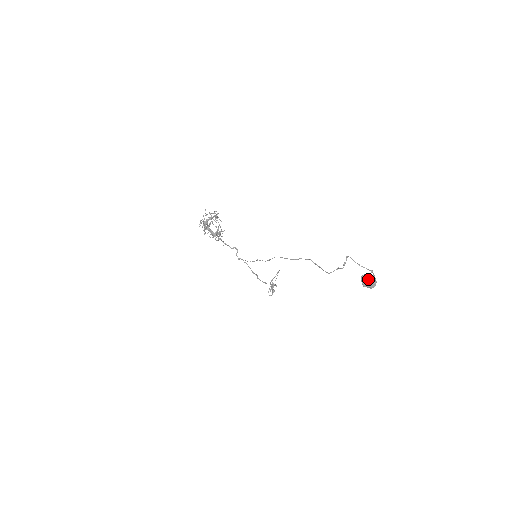
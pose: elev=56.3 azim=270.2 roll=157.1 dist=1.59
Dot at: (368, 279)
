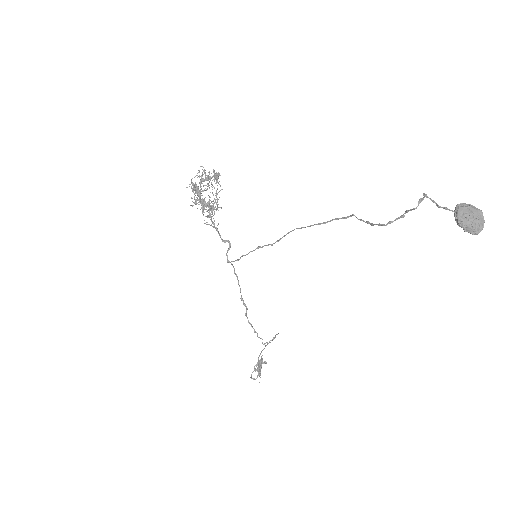
Dot at: (470, 209)
